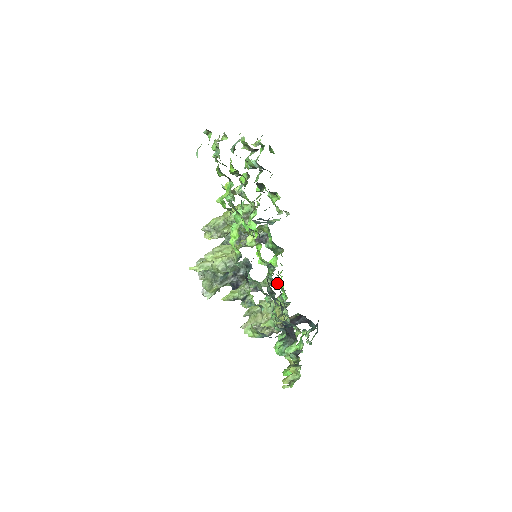
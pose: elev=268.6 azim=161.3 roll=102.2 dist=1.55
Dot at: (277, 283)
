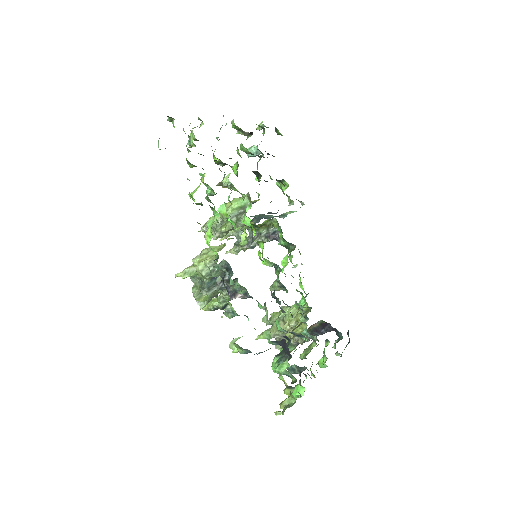
Dot at: occluded
